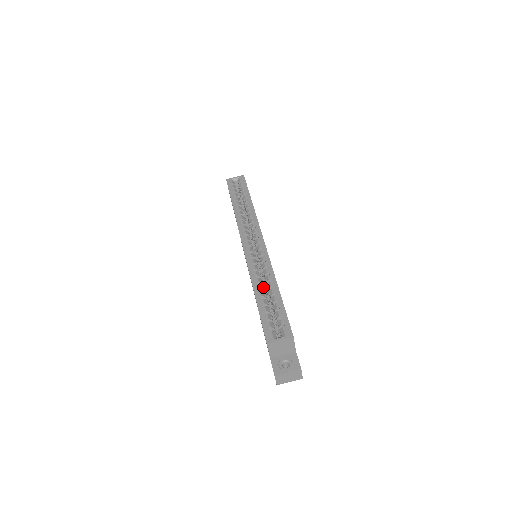
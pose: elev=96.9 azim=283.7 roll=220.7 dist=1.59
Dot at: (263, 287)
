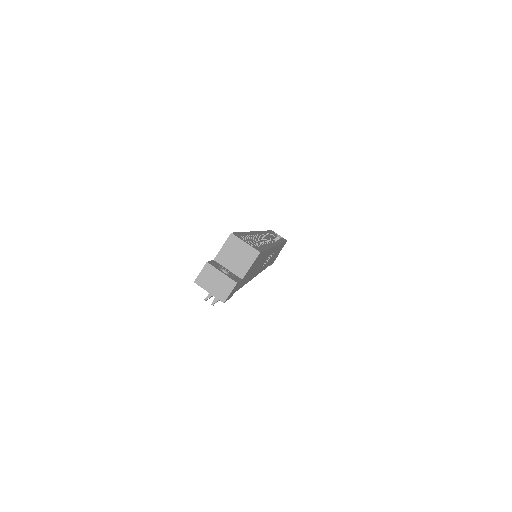
Dot at: occluded
